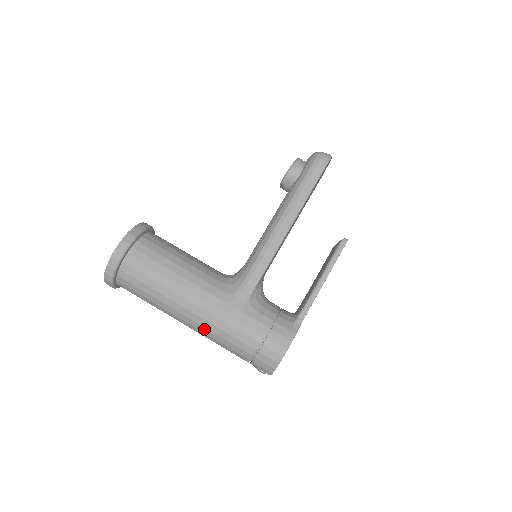
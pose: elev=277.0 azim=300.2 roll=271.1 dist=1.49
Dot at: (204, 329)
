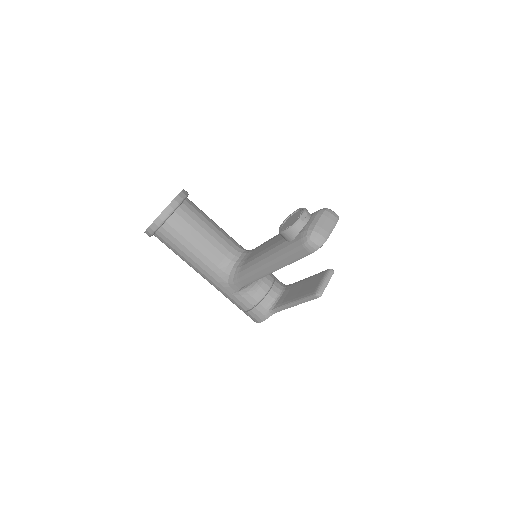
Dot at: occluded
